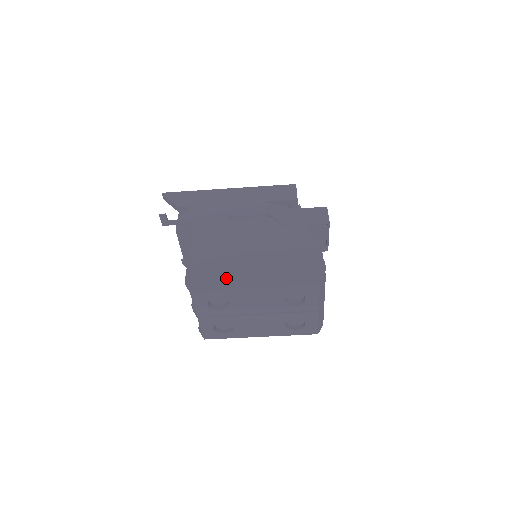
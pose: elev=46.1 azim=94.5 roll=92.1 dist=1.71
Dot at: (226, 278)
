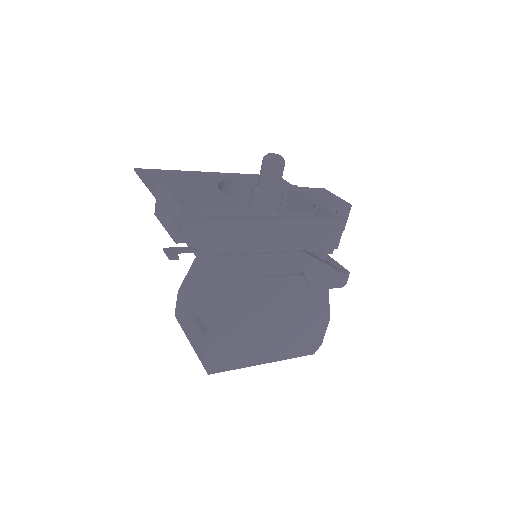
Dot at: (243, 357)
